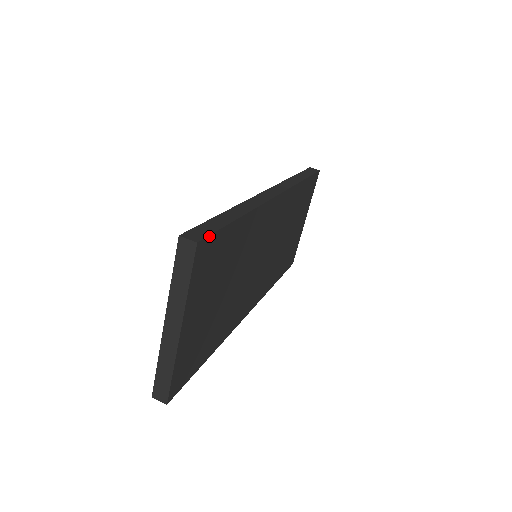
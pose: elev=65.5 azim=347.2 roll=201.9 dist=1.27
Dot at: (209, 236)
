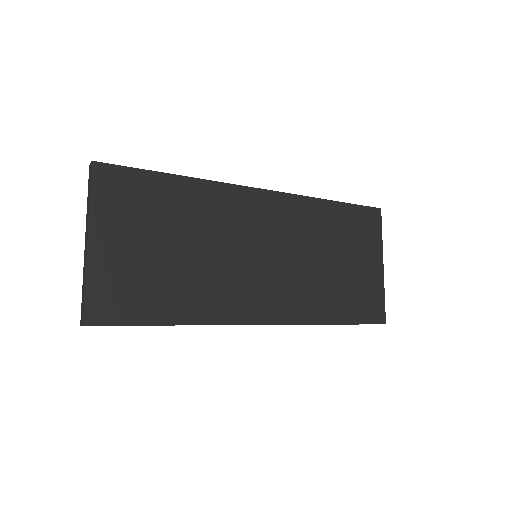
Dot at: (113, 165)
